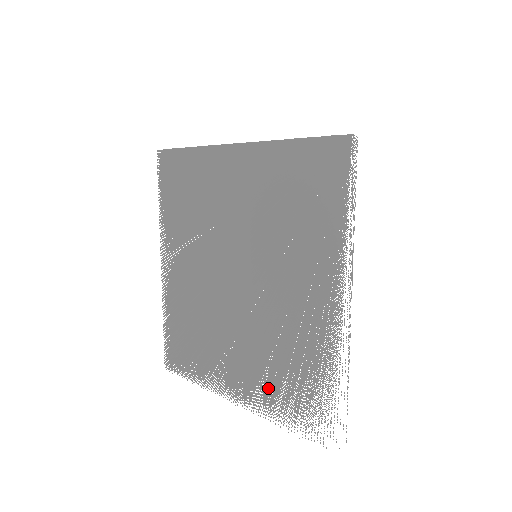
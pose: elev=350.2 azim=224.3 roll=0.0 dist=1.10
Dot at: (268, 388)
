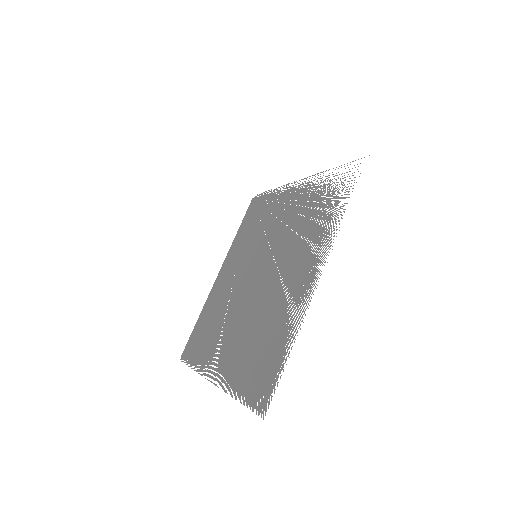
Dot at: (316, 238)
